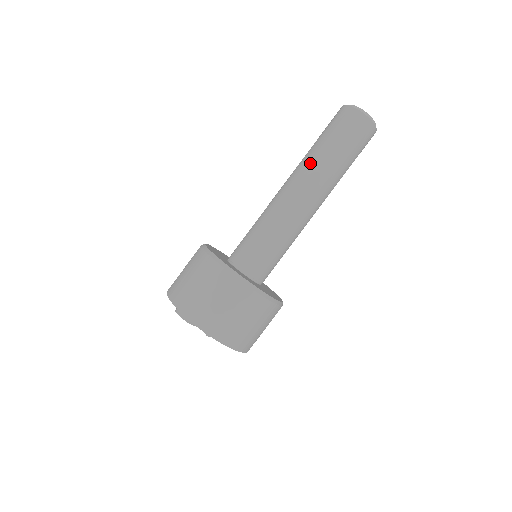
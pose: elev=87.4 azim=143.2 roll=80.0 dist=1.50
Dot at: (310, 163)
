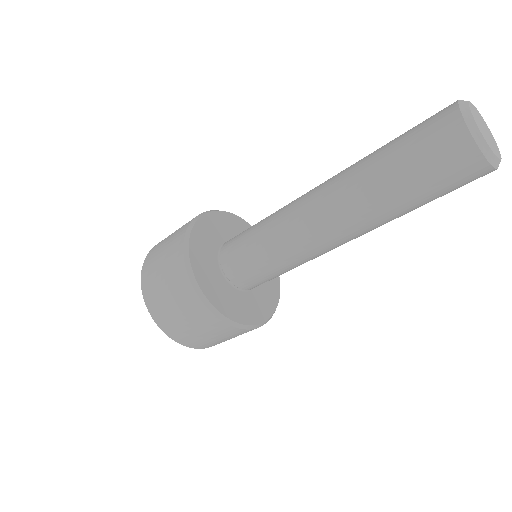
Dot at: (376, 220)
